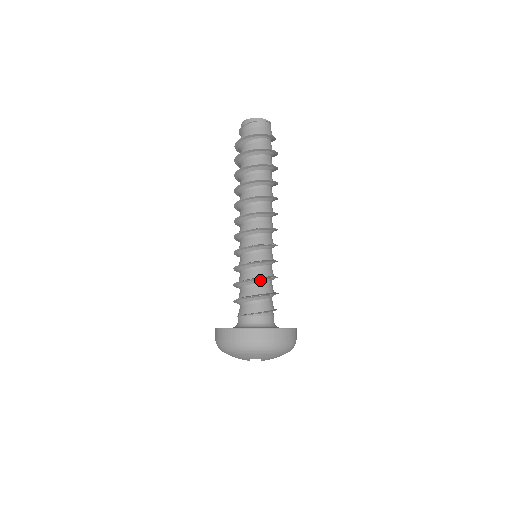
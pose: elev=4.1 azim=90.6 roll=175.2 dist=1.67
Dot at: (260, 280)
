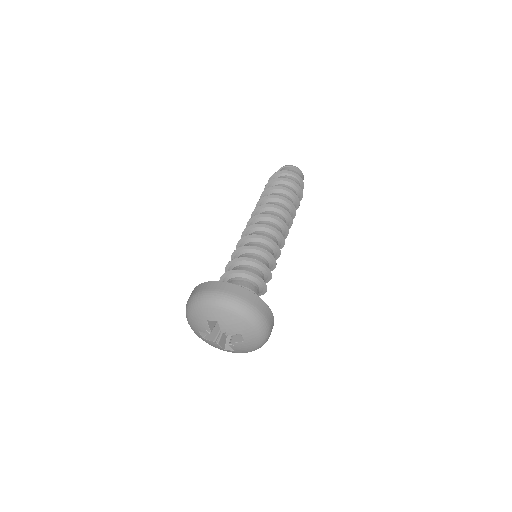
Dot at: (246, 261)
